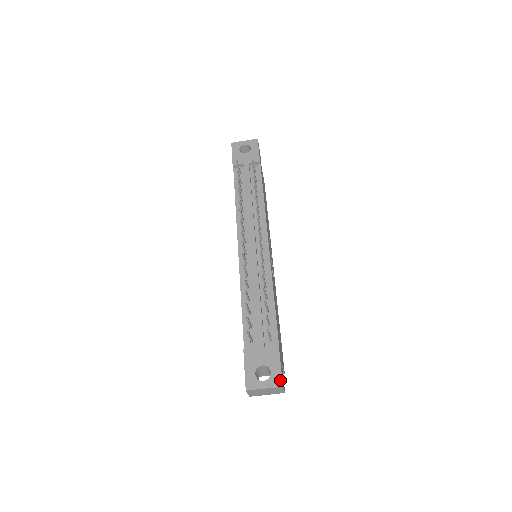
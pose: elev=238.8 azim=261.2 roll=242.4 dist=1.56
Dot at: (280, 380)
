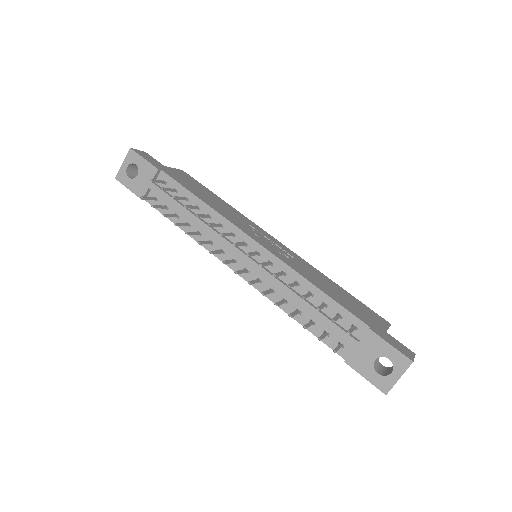
Dot at: (404, 359)
